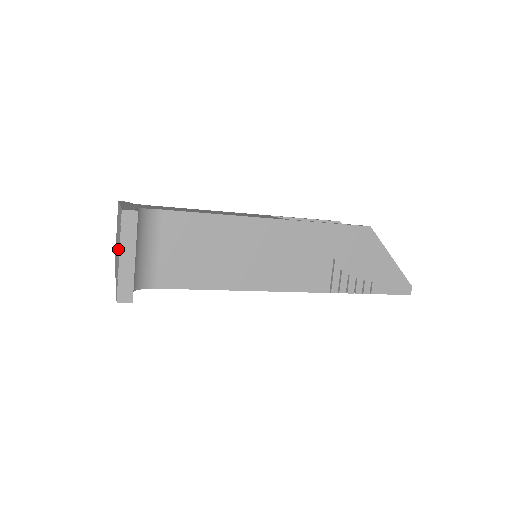
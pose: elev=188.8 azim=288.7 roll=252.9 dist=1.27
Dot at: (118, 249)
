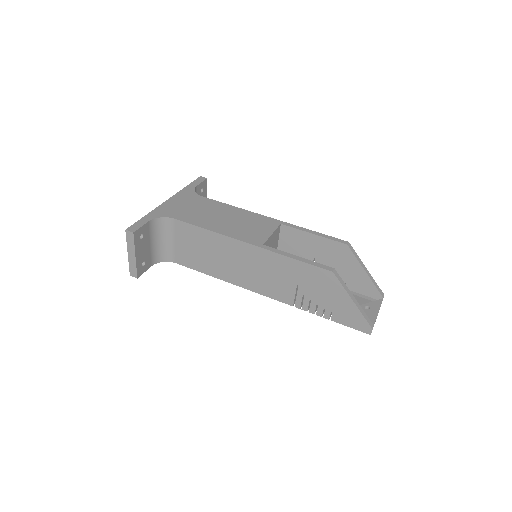
Dot at: occluded
